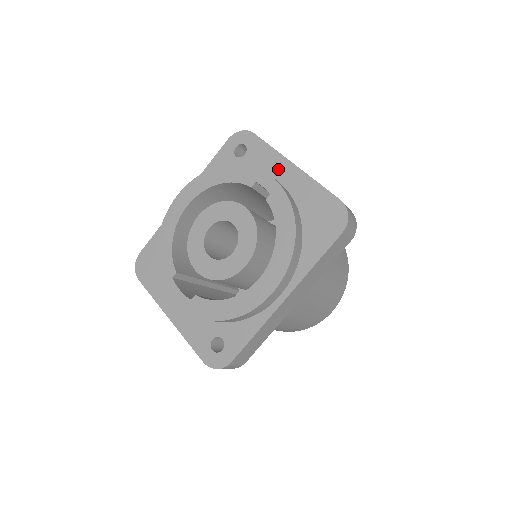
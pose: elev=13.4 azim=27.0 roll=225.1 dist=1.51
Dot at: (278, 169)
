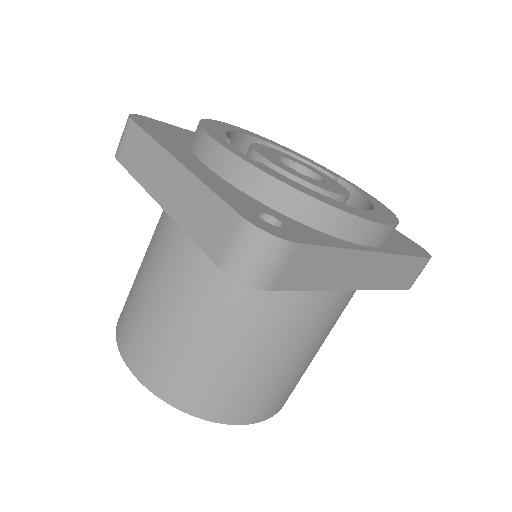
Dot at: occluded
